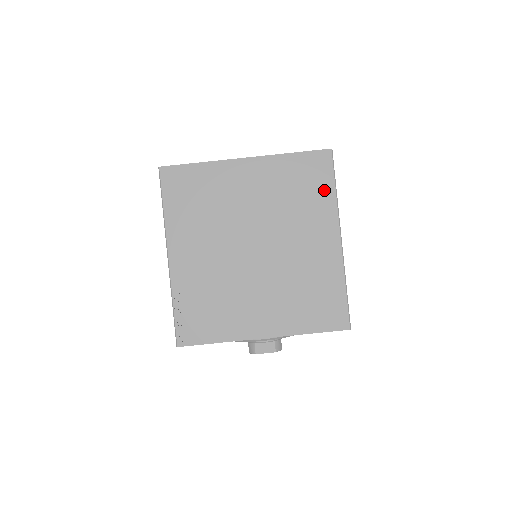
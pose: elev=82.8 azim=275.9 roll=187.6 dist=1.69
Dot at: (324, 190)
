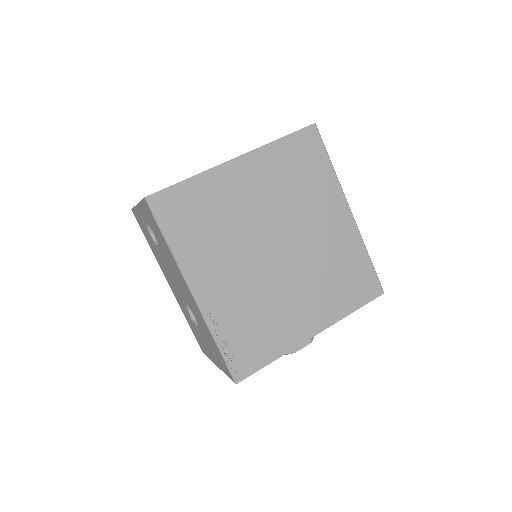
Dot at: (322, 168)
